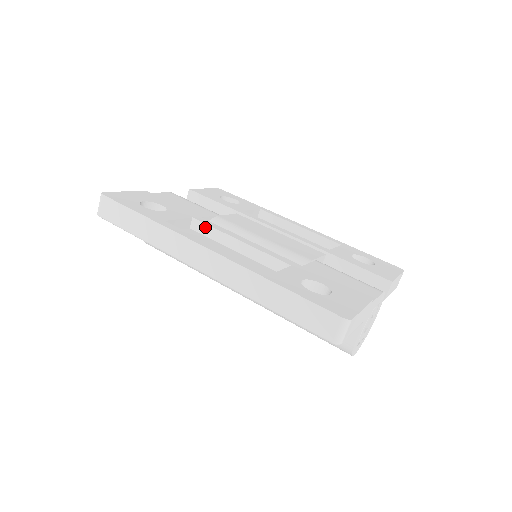
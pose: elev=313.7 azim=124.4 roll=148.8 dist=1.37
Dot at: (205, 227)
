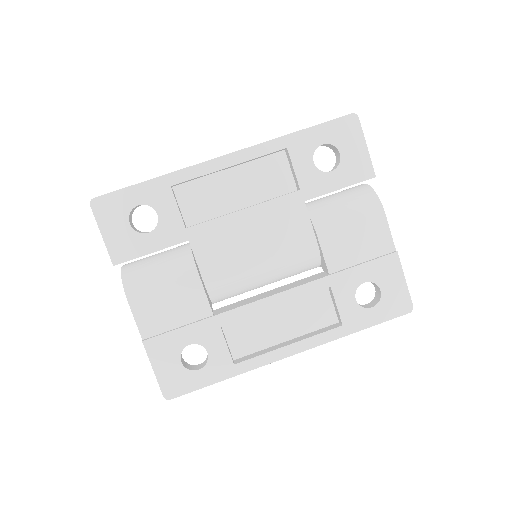
Dot at: occluded
